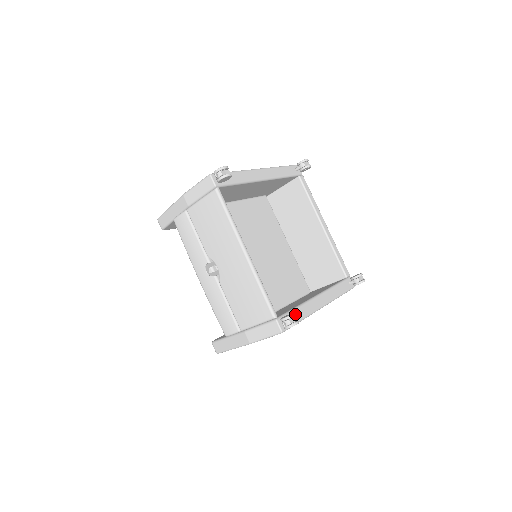
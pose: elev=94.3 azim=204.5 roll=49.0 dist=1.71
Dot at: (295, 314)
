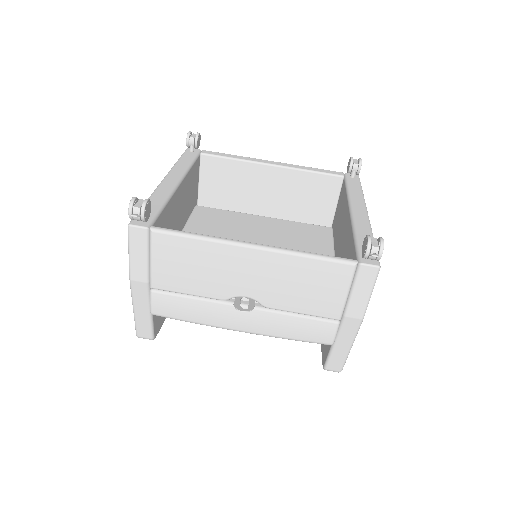
Dot at: (369, 236)
